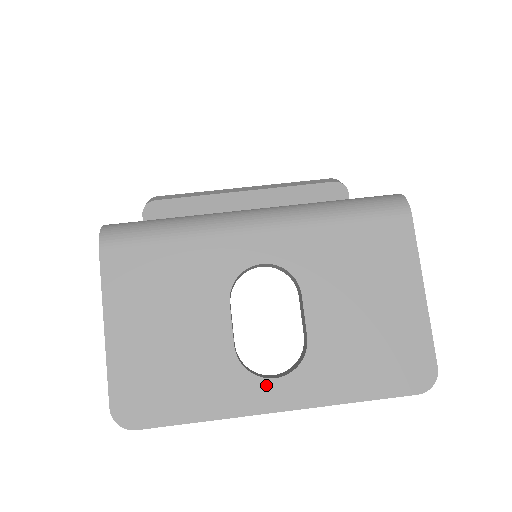
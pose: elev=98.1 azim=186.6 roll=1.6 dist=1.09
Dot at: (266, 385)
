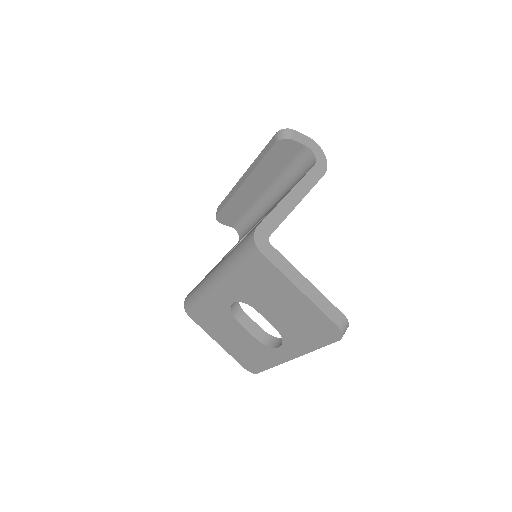
Dot at: (279, 350)
